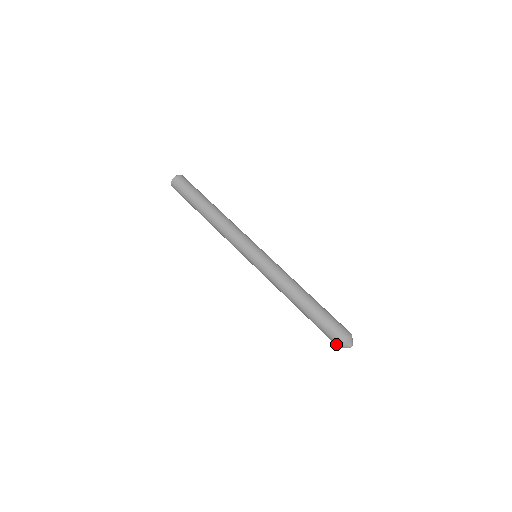
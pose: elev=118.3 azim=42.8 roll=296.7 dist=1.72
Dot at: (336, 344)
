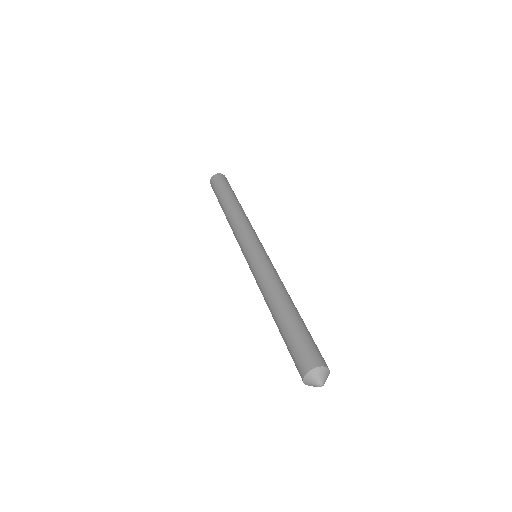
Dot at: (300, 374)
